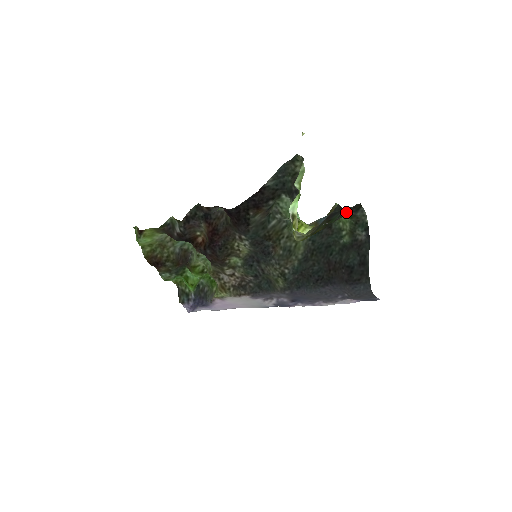
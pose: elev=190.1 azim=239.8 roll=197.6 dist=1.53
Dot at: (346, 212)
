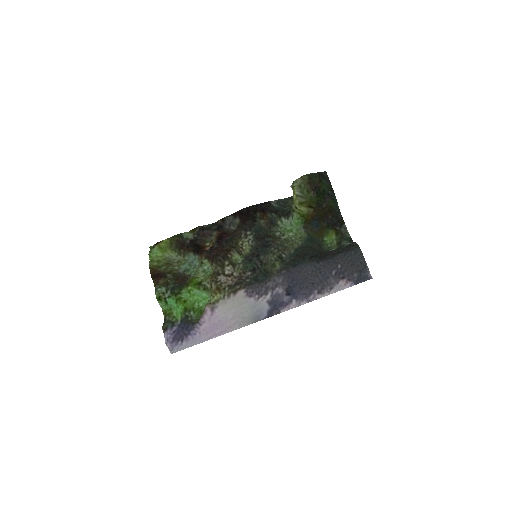
Dot at: (332, 192)
